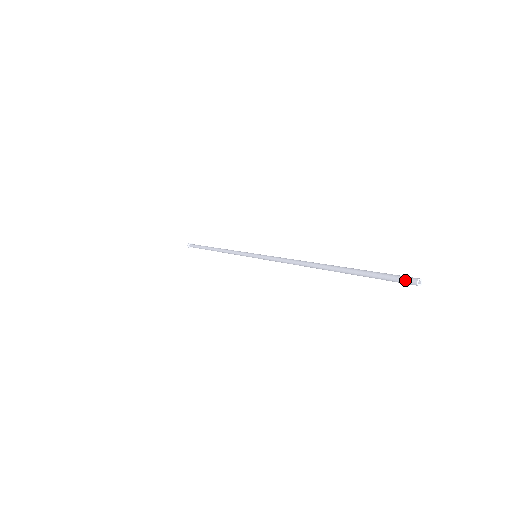
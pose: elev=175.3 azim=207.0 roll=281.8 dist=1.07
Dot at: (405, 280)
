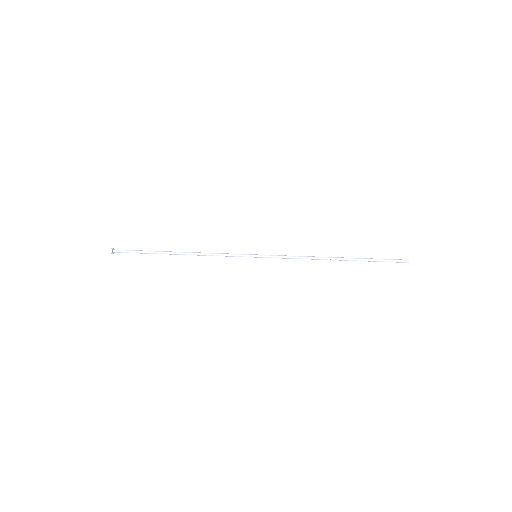
Dot at: occluded
